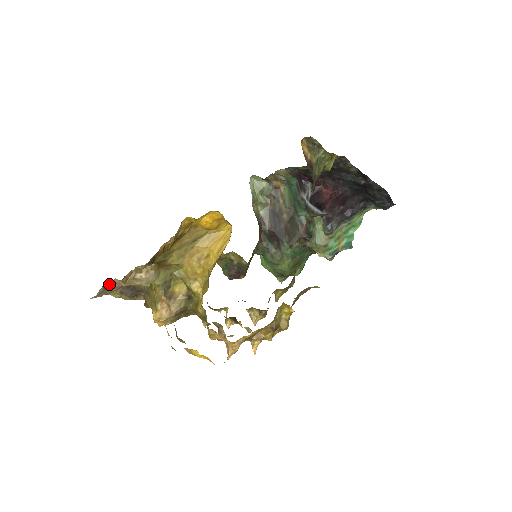
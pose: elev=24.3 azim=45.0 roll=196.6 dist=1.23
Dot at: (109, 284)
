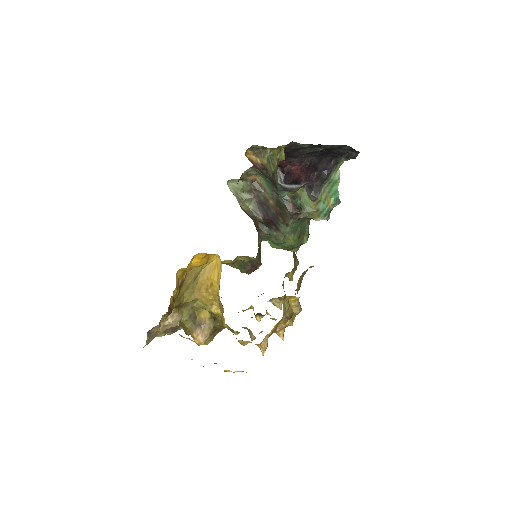
Dot at: occluded
